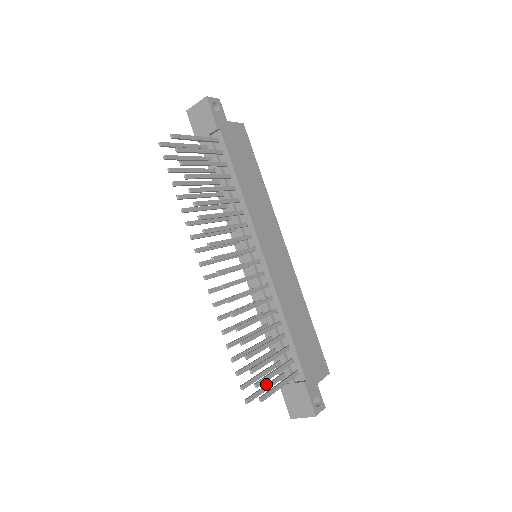
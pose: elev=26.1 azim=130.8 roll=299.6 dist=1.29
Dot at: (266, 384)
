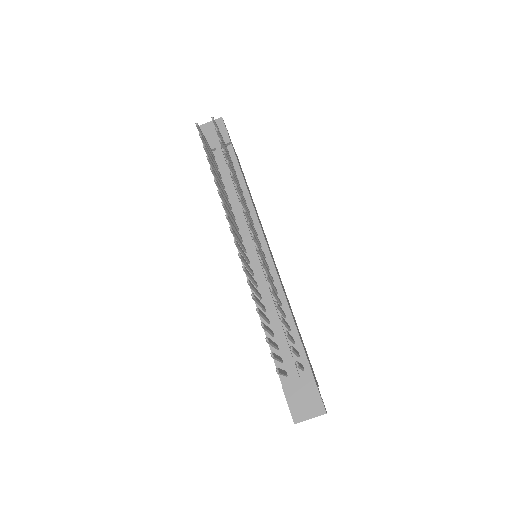
Dot at: occluded
